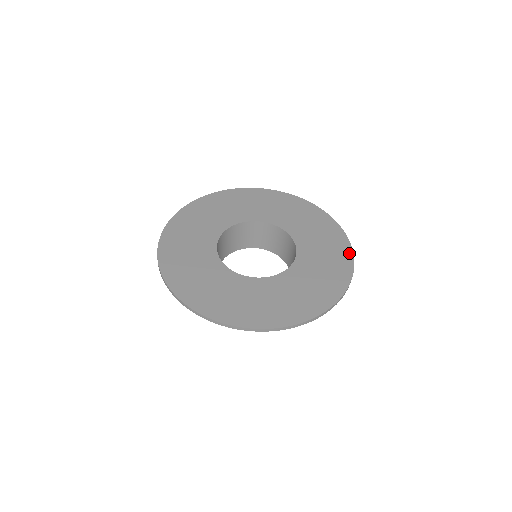
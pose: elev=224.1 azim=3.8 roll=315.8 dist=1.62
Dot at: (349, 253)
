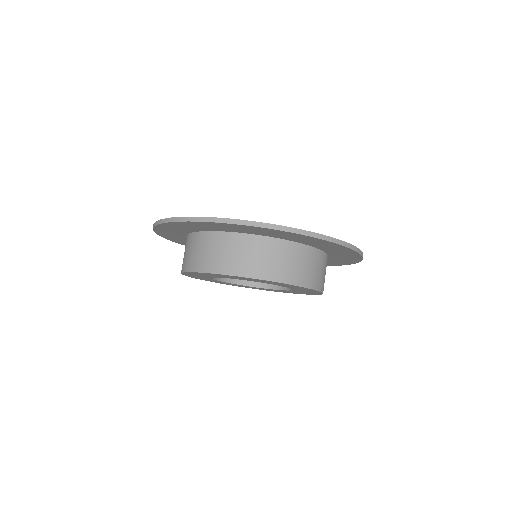
Dot at: occluded
